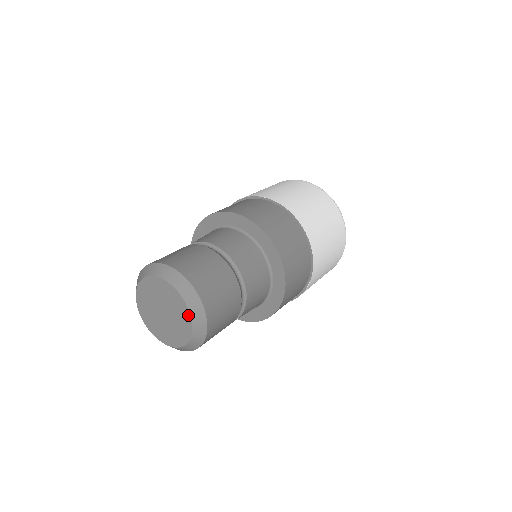
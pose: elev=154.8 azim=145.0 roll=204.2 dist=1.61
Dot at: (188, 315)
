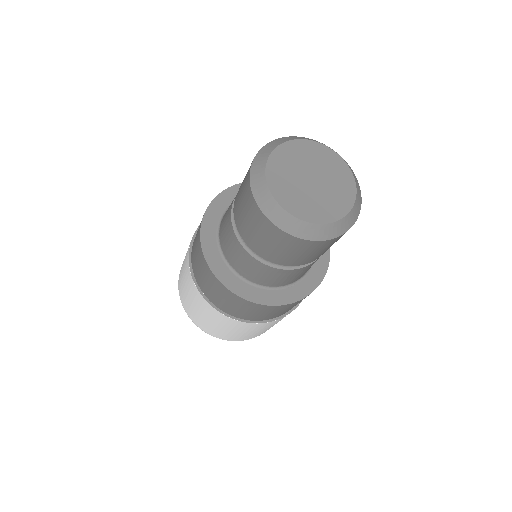
Dot at: (347, 170)
